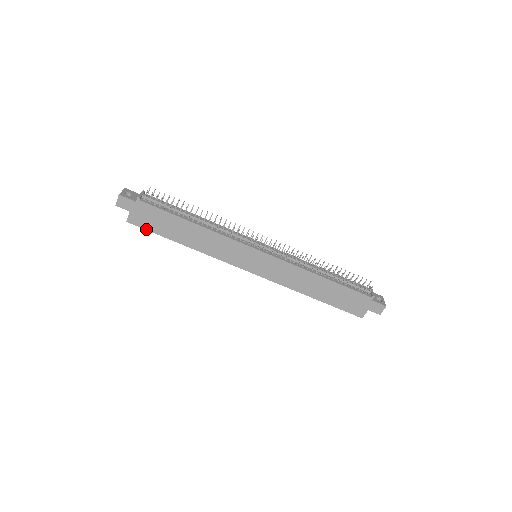
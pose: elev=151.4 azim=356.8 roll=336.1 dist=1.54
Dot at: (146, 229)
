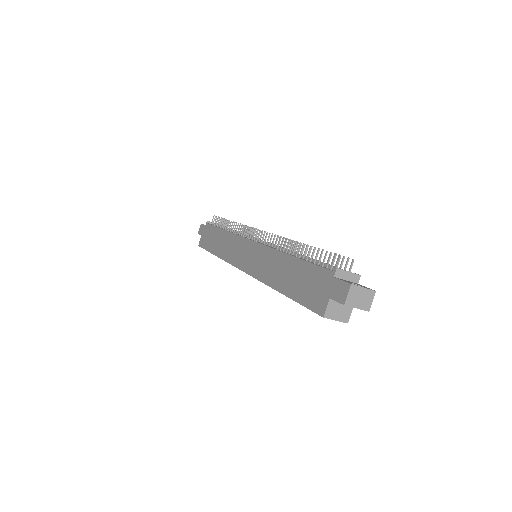
Dot at: (204, 248)
